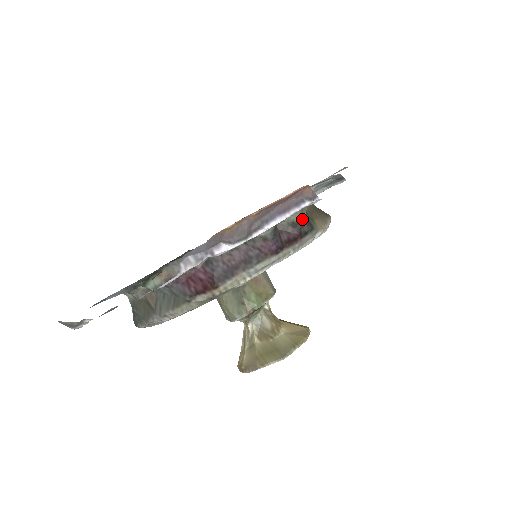
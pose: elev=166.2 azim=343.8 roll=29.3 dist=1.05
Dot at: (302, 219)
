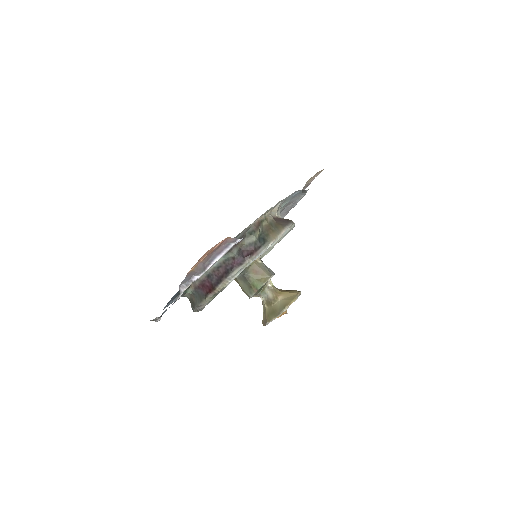
Dot at: (255, 240)
